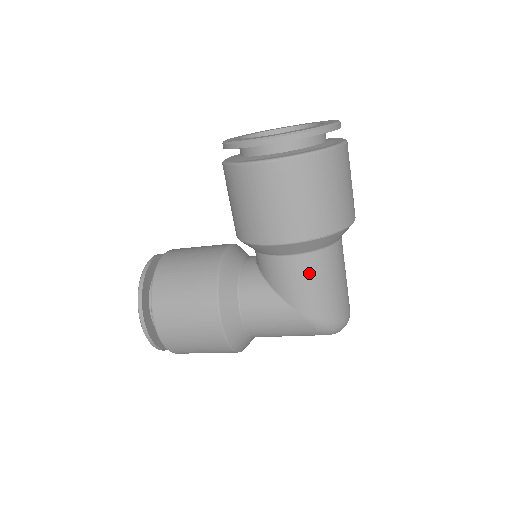
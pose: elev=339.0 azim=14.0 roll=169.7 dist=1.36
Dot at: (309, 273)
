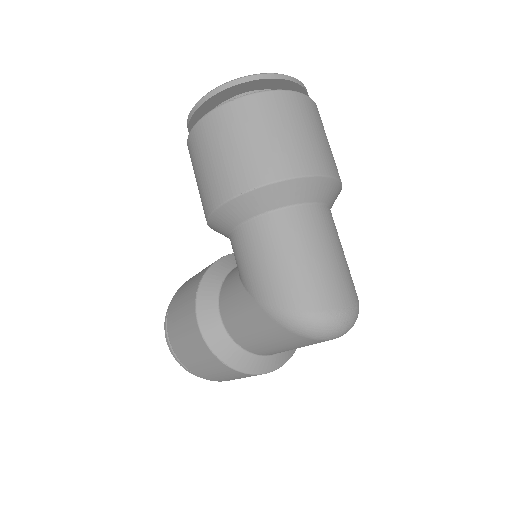
Dot at: (255, 245)
